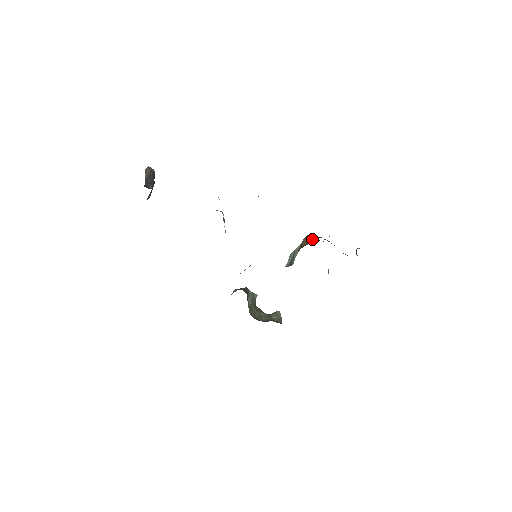
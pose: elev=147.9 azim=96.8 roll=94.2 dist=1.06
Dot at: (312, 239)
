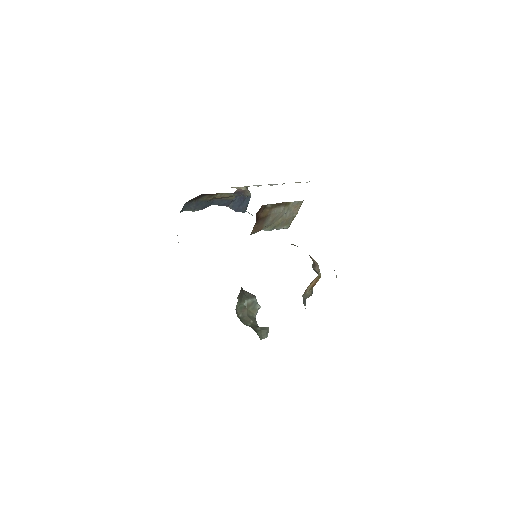
Dot at: occluded
